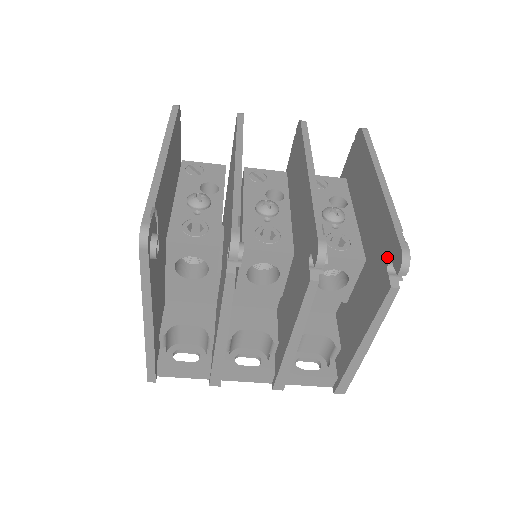
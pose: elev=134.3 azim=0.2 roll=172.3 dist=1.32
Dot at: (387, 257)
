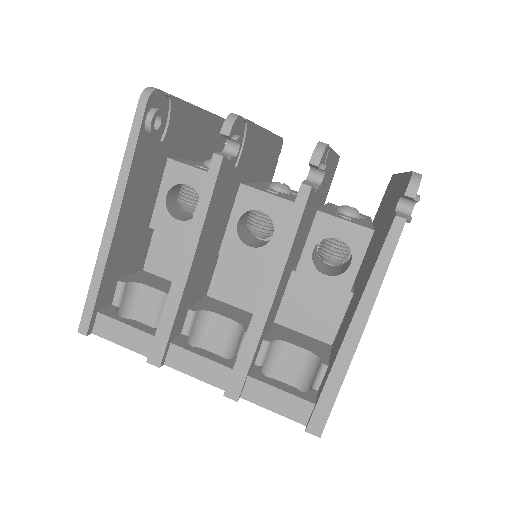
Dot at: (397, 202)
